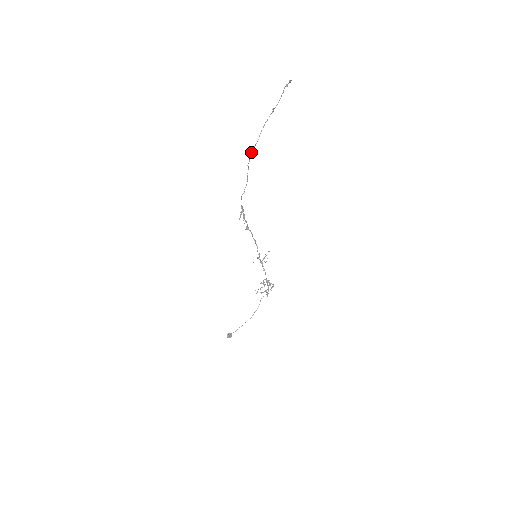
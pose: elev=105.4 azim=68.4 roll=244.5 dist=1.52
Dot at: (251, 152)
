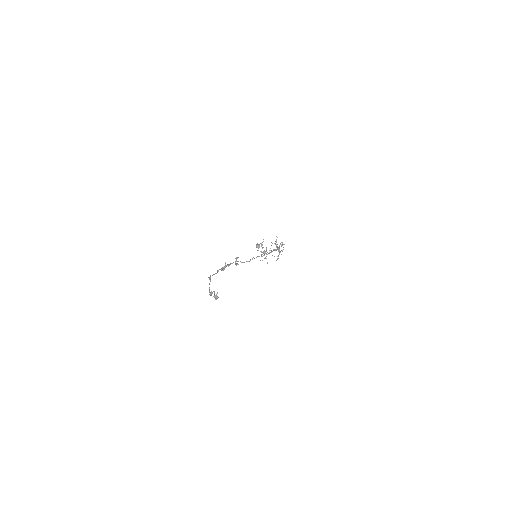
Dot at: (208, 277)
